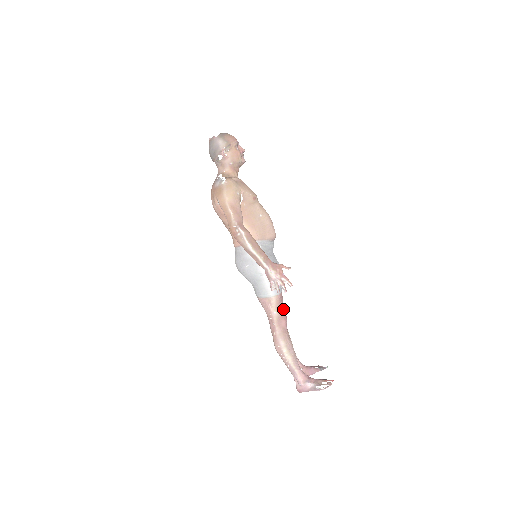
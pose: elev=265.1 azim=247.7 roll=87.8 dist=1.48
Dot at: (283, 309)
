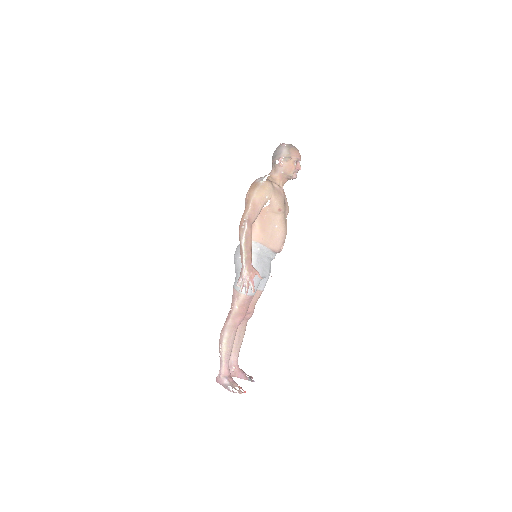
Dot at: (245, 309)
